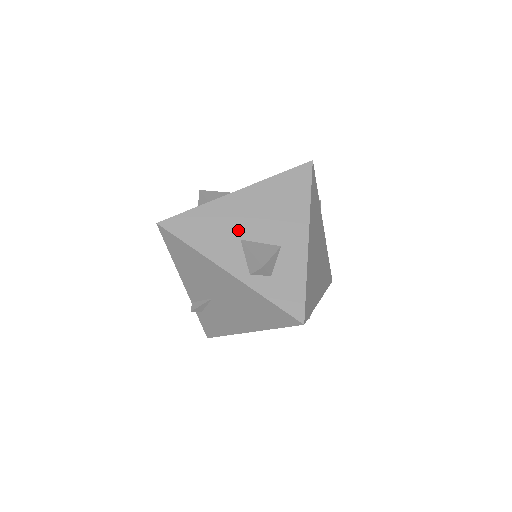
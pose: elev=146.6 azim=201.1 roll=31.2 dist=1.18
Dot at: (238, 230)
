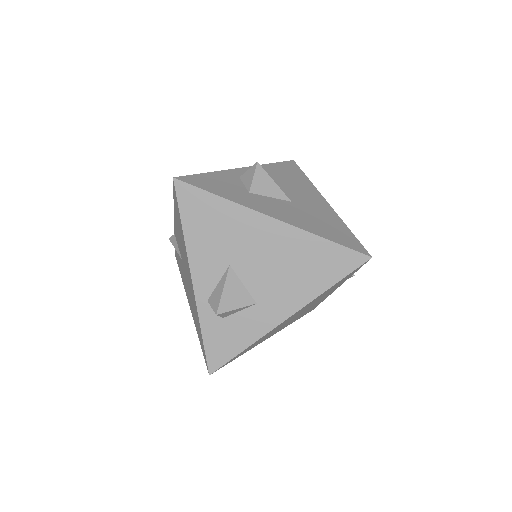
Dot at: (236, 255)
